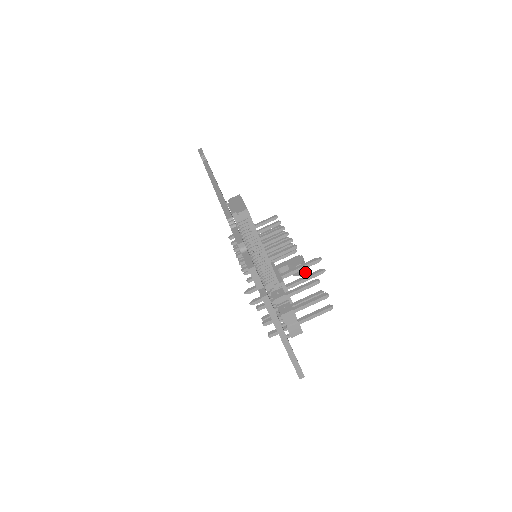
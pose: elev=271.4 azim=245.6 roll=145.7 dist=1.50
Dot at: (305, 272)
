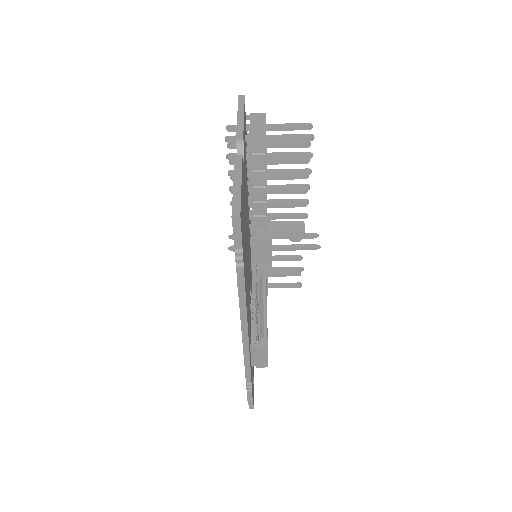
Dot at: occluded
